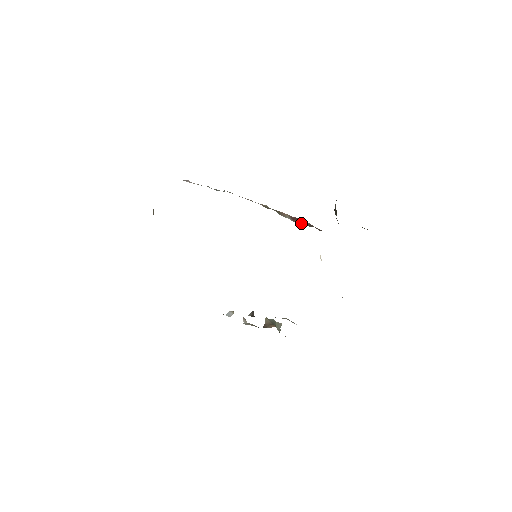
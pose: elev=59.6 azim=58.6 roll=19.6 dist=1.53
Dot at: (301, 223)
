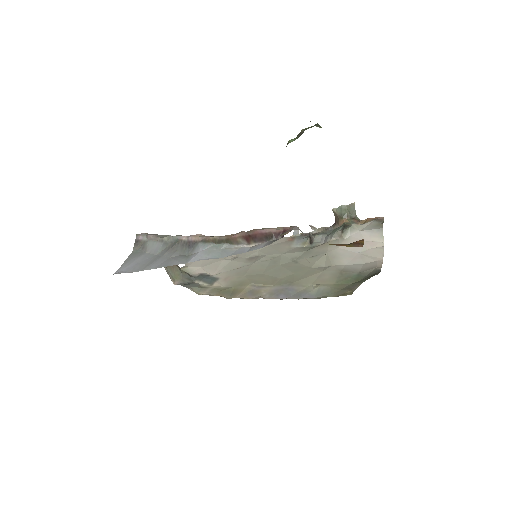
Dot at: (257, 242)
